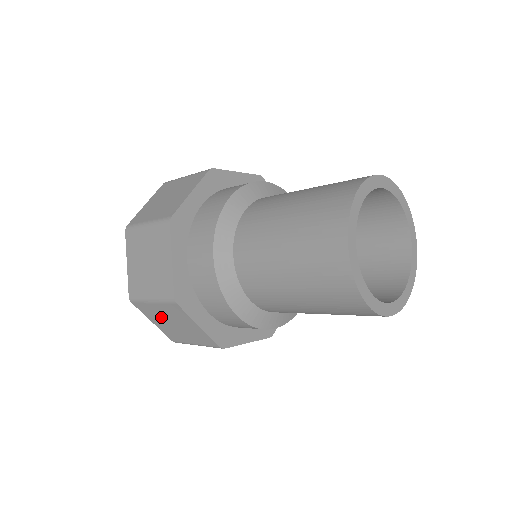
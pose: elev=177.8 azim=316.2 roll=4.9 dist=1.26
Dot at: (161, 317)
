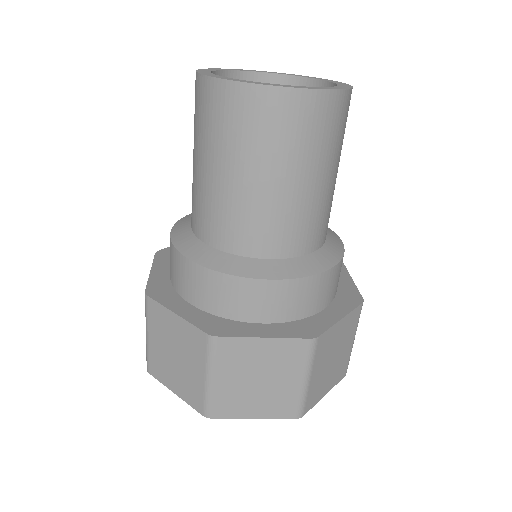
Dot at: (166, 360)
